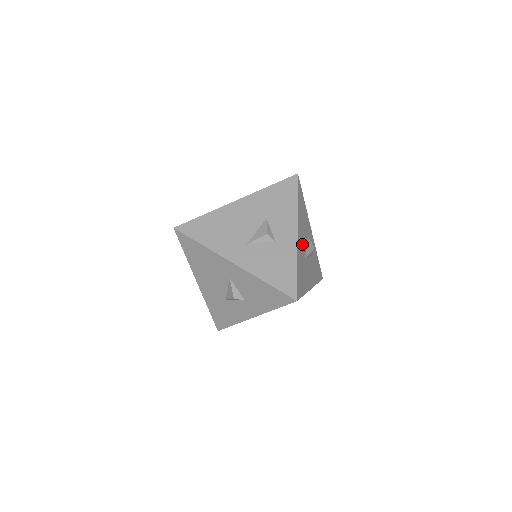
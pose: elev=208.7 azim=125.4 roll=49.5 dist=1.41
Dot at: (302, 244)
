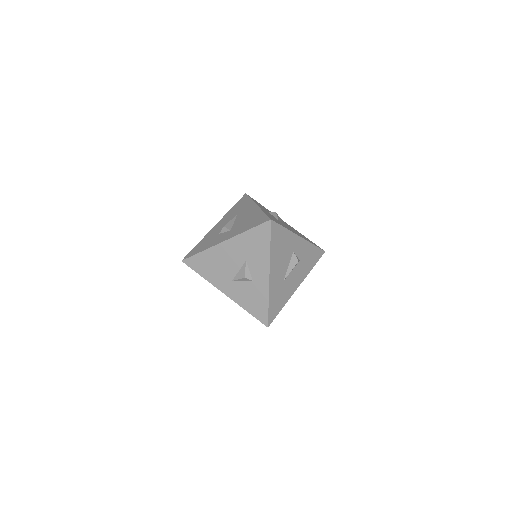
Dot at: (279, 274)
